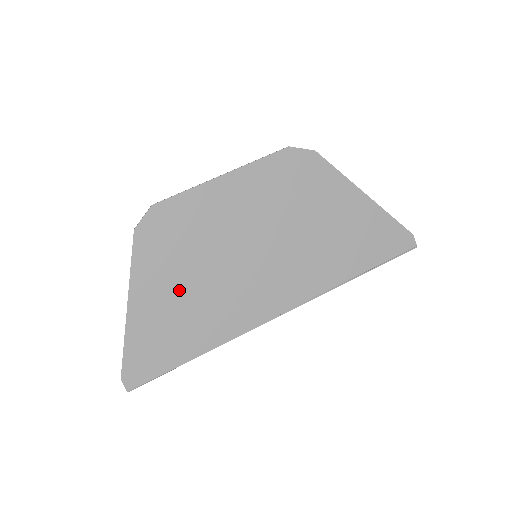
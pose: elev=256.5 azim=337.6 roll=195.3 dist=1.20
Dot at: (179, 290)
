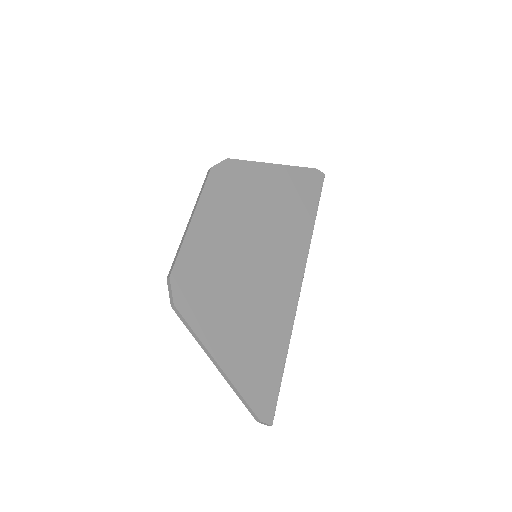
Dot at: (237, 321)
